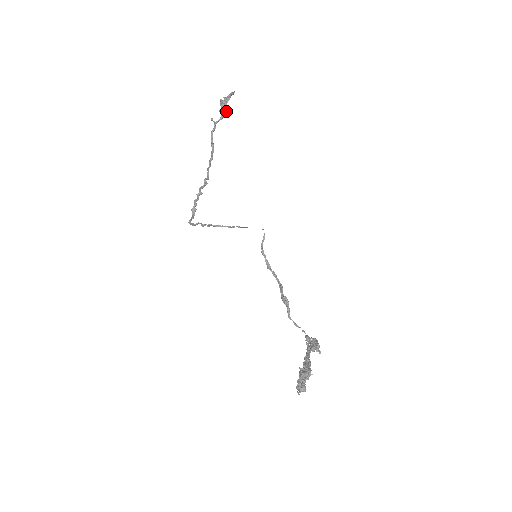
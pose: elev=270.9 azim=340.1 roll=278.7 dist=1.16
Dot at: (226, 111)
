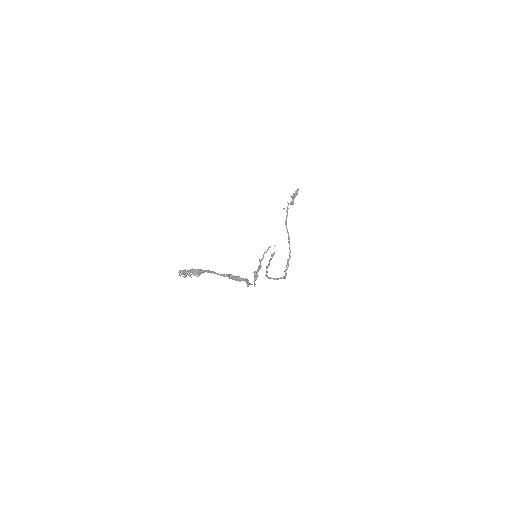
Dot at: (293, 202)
